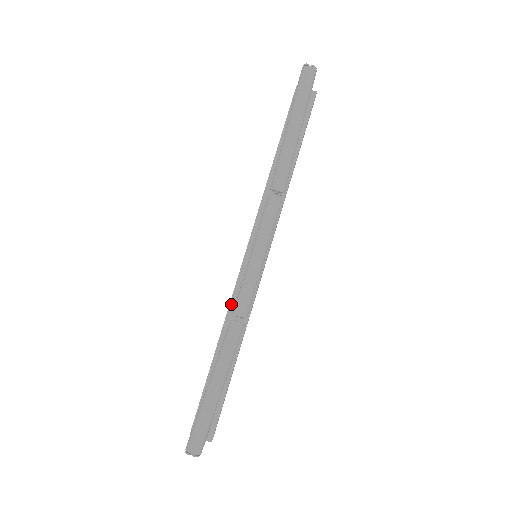
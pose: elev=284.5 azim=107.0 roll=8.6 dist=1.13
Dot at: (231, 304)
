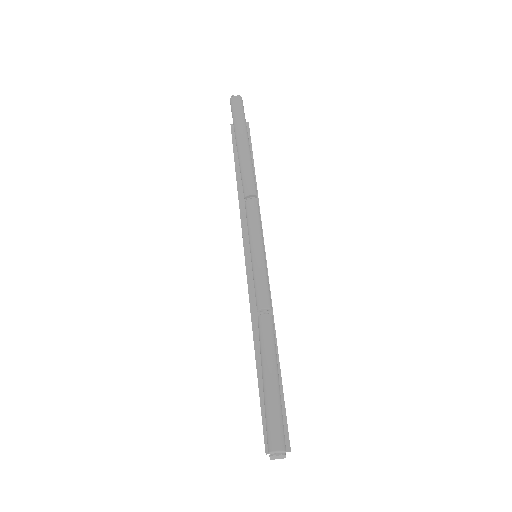
Dot at: (252, 310)
